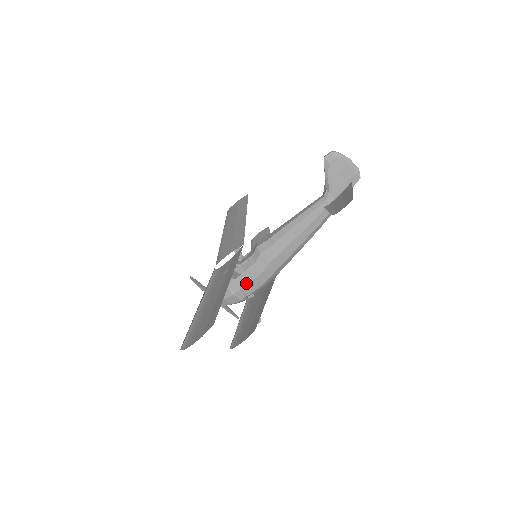
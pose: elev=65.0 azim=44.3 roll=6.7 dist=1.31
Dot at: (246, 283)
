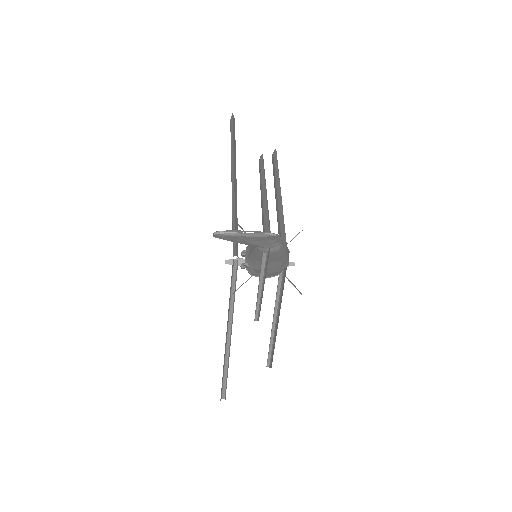
Dot at: occluded
